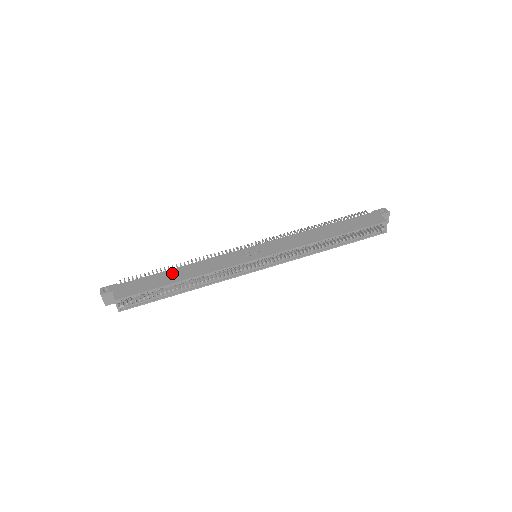
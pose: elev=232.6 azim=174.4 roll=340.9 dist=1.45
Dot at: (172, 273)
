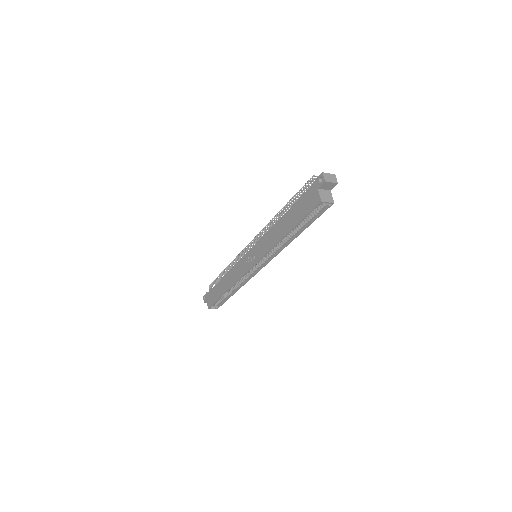
Dot at: (222, 283)
